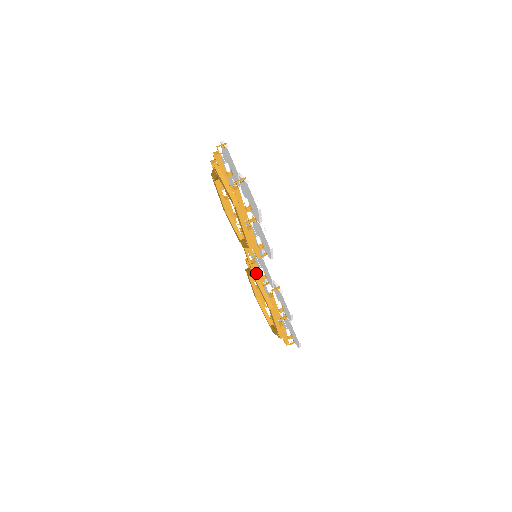
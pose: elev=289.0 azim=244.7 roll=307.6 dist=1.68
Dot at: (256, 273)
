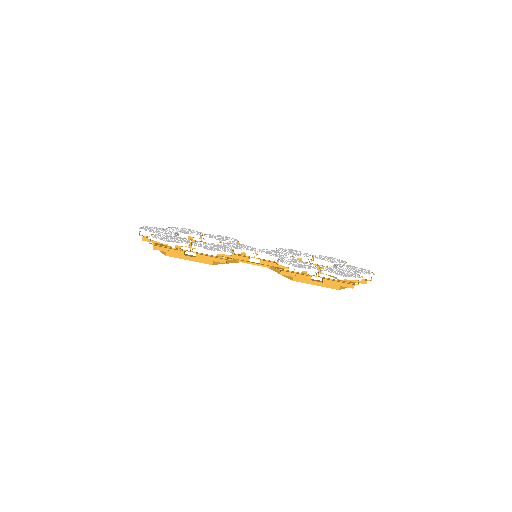
Dot at: (271, 266)
